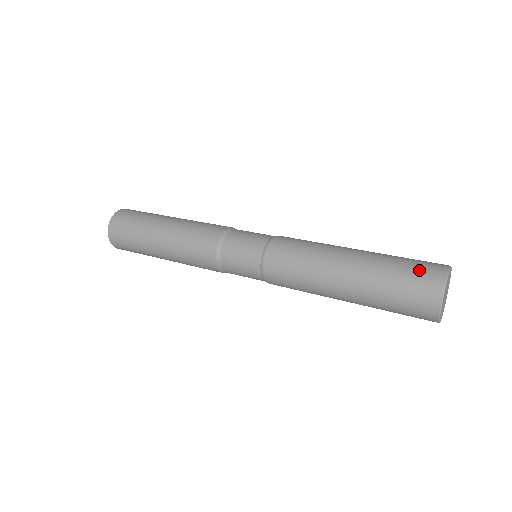
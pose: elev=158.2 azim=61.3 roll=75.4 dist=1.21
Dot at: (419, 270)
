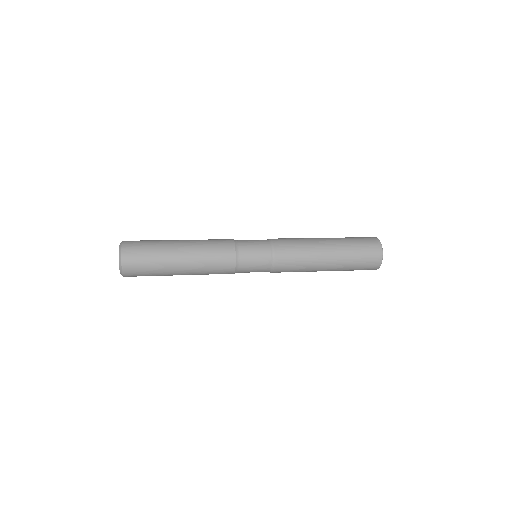
Dot at: occluded
